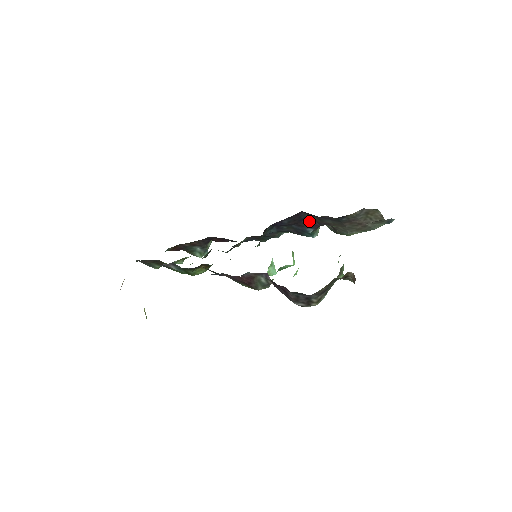
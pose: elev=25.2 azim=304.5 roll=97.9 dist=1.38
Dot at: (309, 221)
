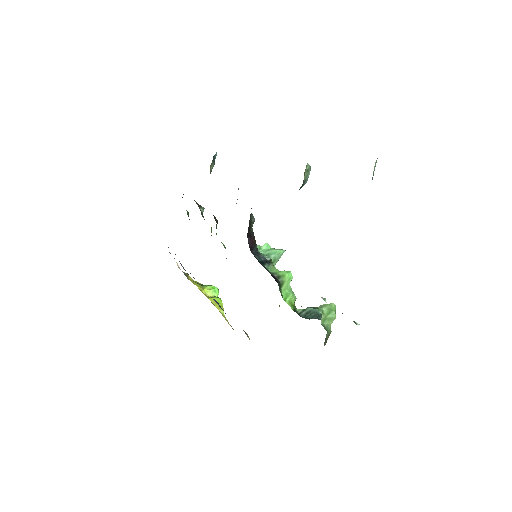
Dot at: occluded
